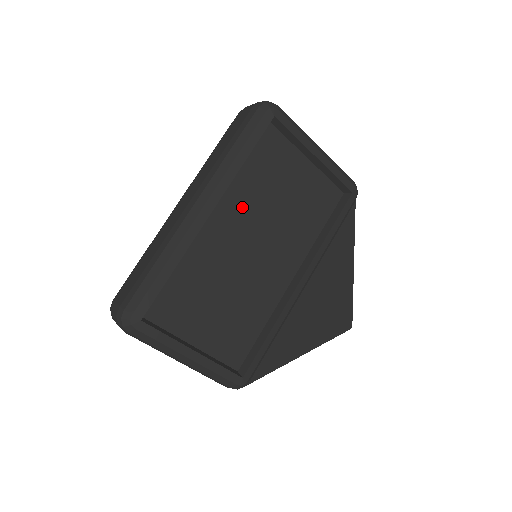
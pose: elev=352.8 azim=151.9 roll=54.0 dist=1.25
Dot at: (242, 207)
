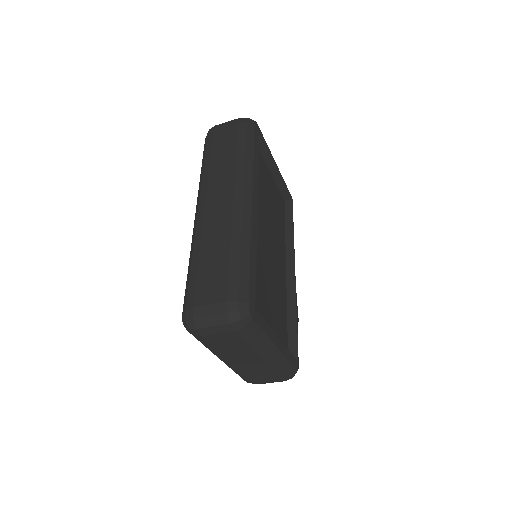
Dot at: (258, 205)
